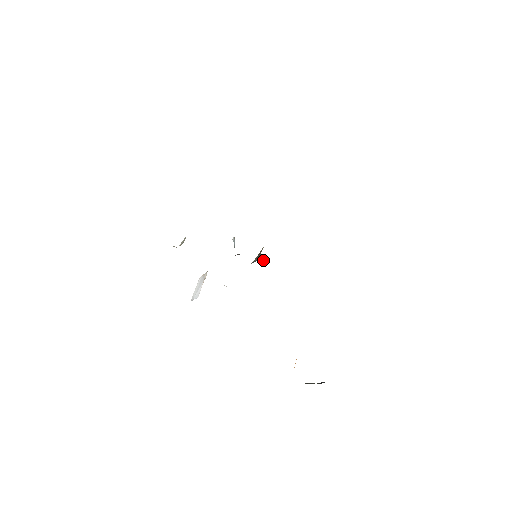
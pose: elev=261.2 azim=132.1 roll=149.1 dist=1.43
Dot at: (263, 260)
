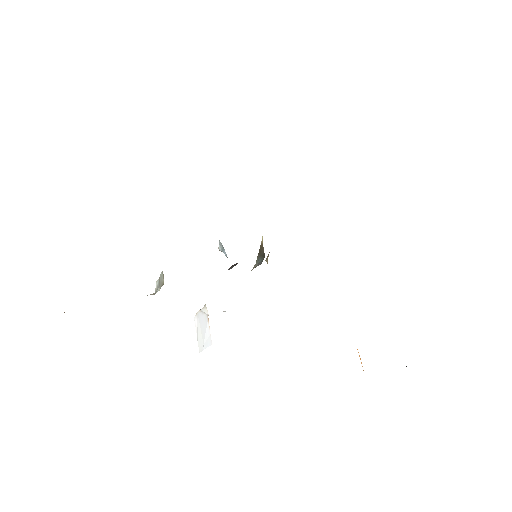
Dot at: (267, 257)
